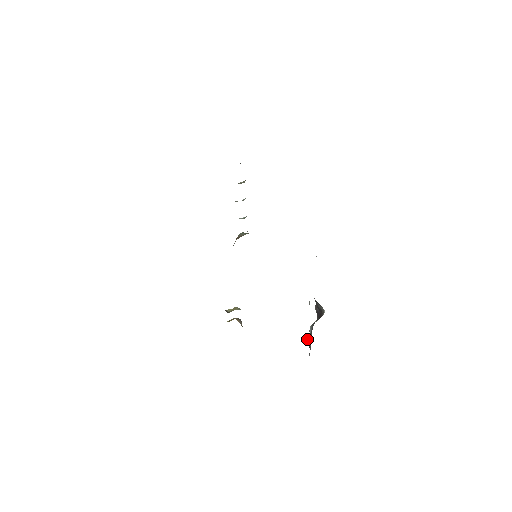
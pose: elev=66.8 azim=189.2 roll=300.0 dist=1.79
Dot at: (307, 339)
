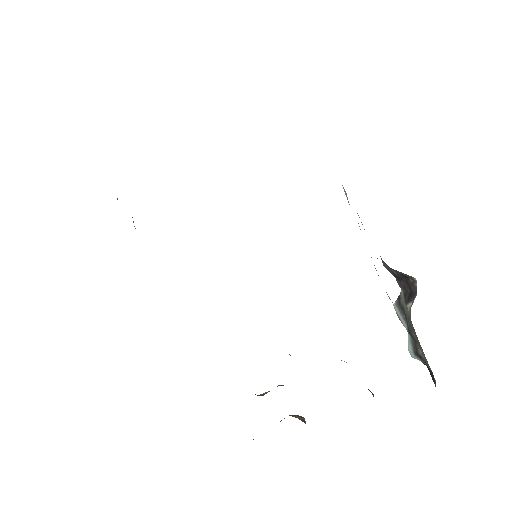
Dot at: (410, 350)
